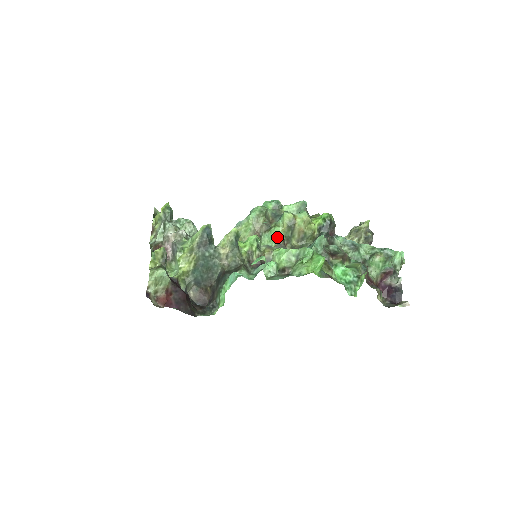
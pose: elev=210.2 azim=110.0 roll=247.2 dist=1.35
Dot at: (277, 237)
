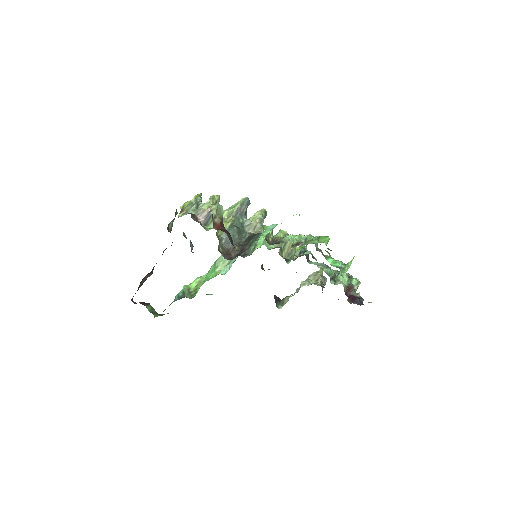
Dot at: occluded
